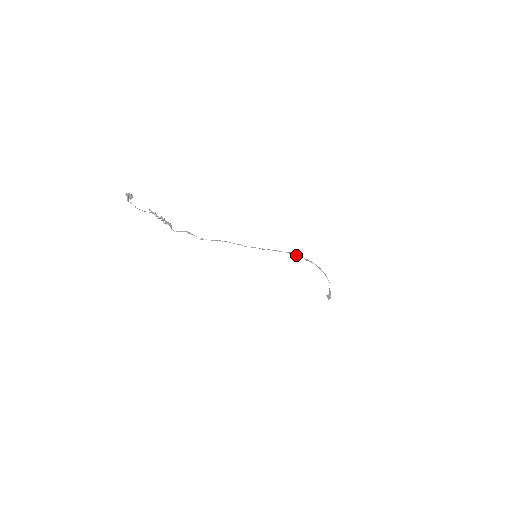
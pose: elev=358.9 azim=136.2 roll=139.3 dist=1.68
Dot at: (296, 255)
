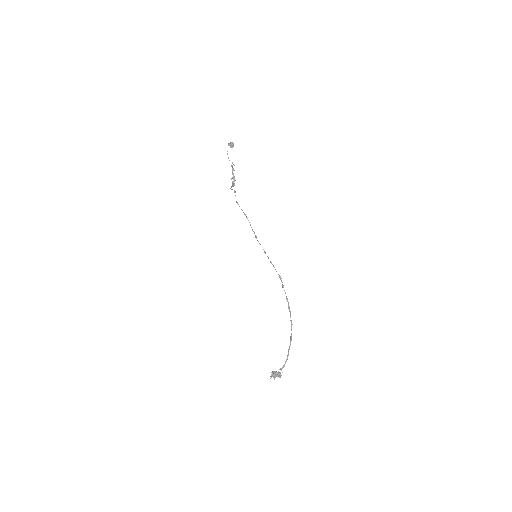
Dot at: (283, 285)
